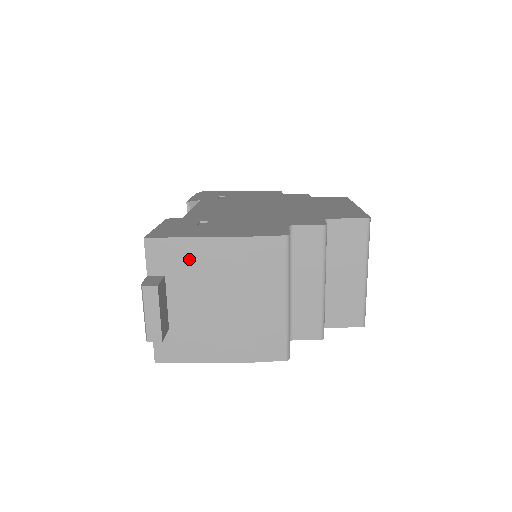
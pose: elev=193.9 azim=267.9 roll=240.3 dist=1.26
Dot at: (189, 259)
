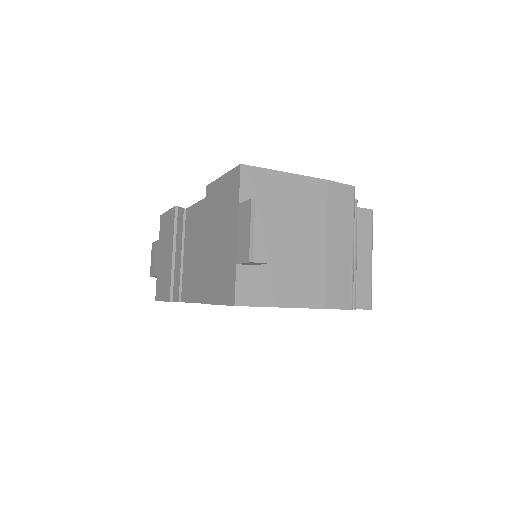
Dot at: (279, 192)
